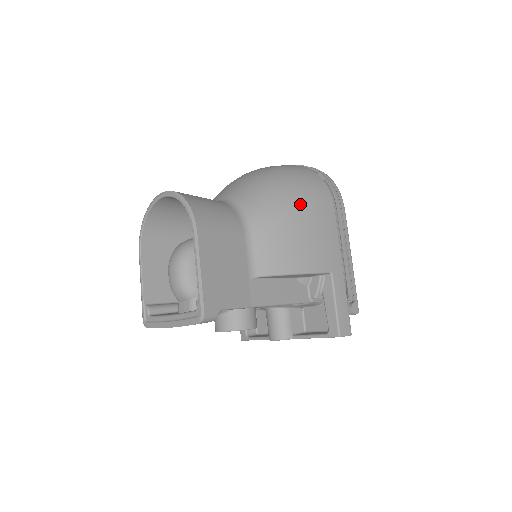
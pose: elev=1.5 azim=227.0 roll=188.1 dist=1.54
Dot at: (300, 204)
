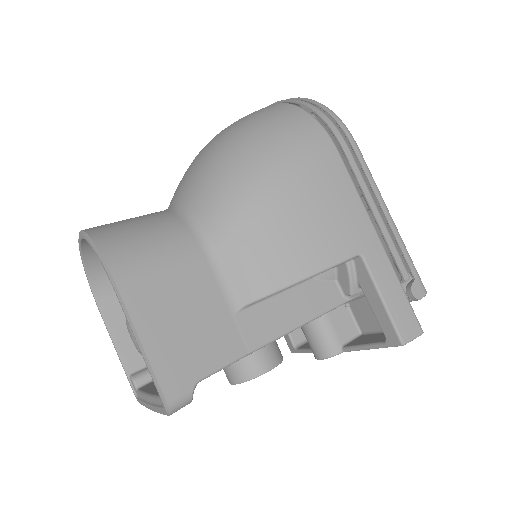
Dot at: (277, 171)
